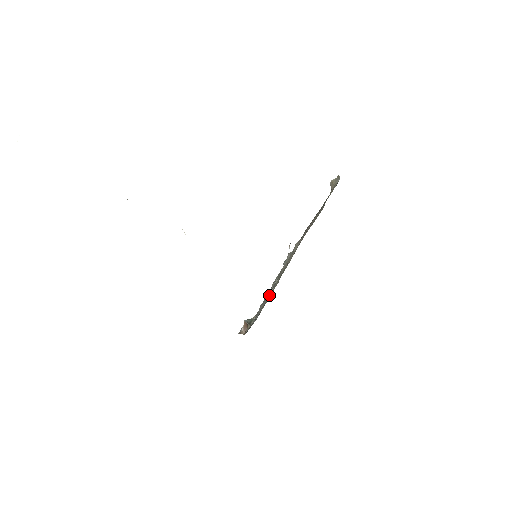
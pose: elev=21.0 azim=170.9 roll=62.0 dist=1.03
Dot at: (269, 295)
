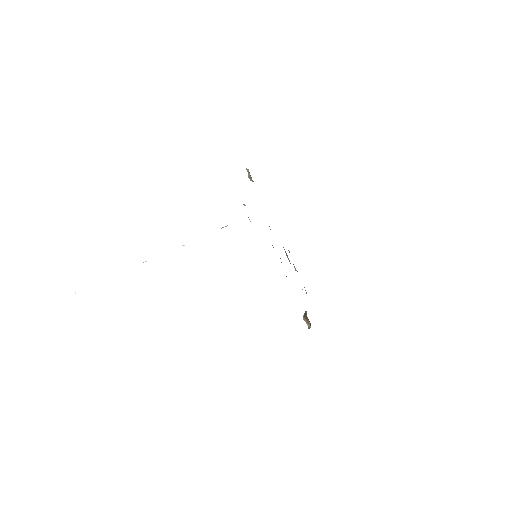
Dot at: occluded
